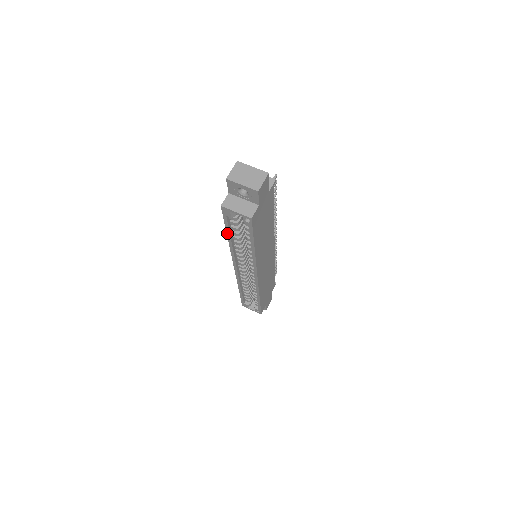
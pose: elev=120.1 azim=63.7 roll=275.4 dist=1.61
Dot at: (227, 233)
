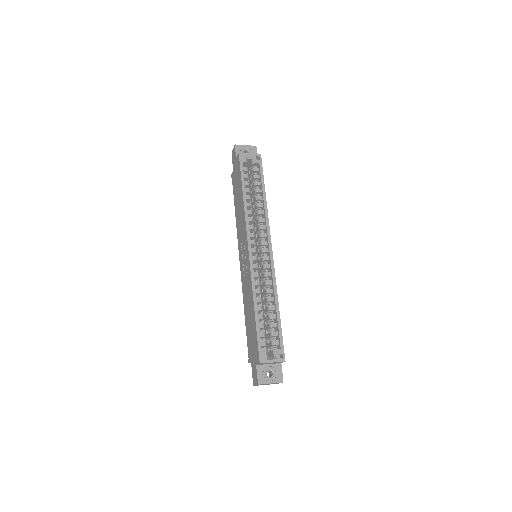
Dot at: (242, 187)
